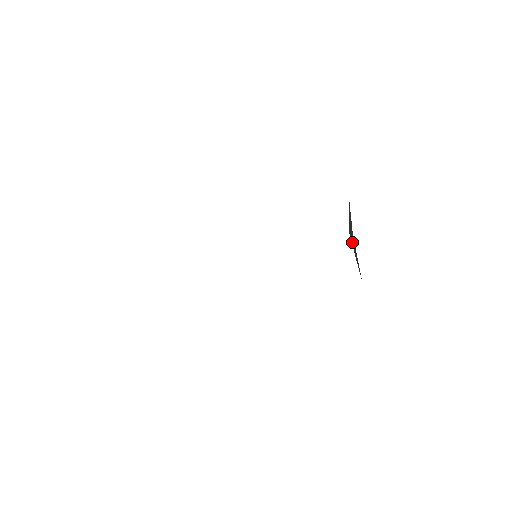
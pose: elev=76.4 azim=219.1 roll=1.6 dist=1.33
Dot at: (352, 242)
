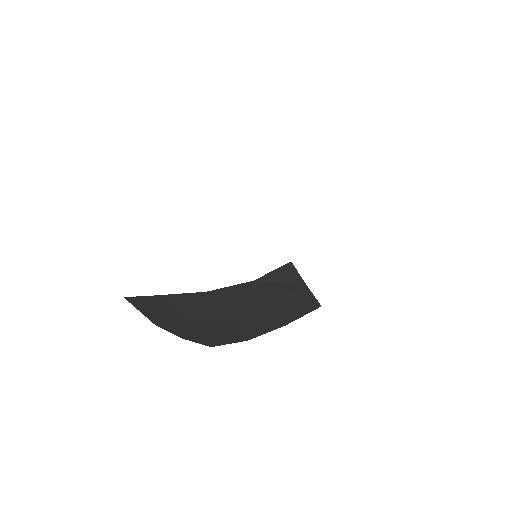
Dot at: occluded
